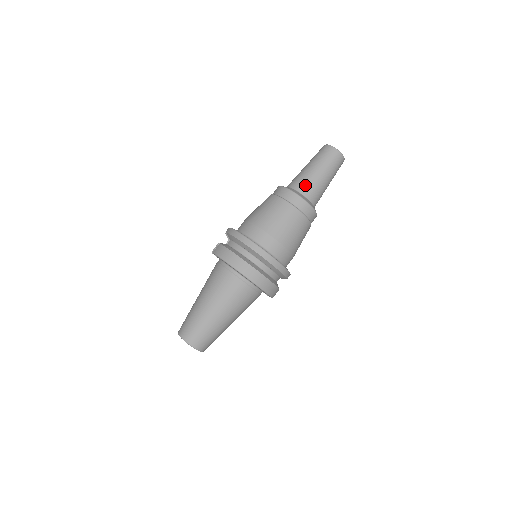
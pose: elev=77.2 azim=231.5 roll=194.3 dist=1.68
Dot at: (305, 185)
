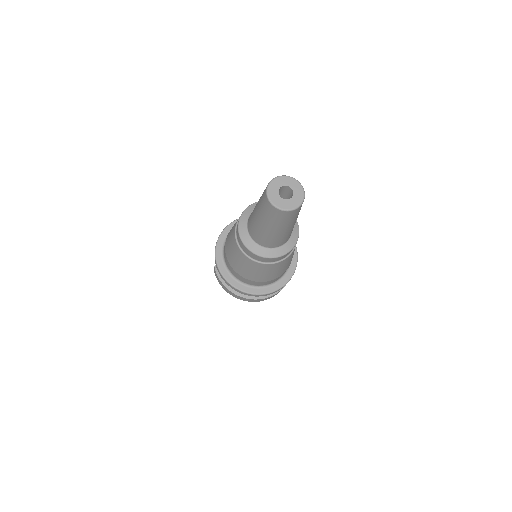
Dot at: (262, 240)
